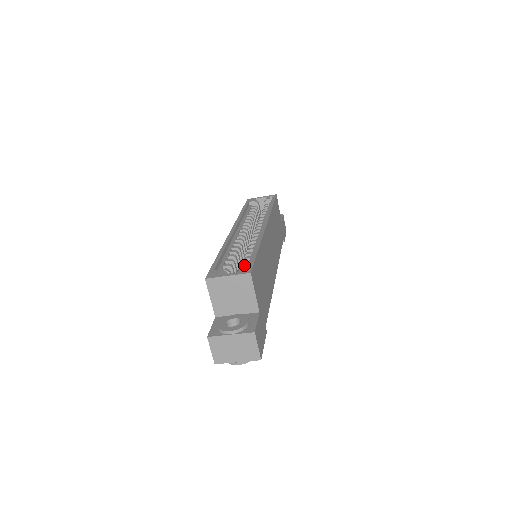
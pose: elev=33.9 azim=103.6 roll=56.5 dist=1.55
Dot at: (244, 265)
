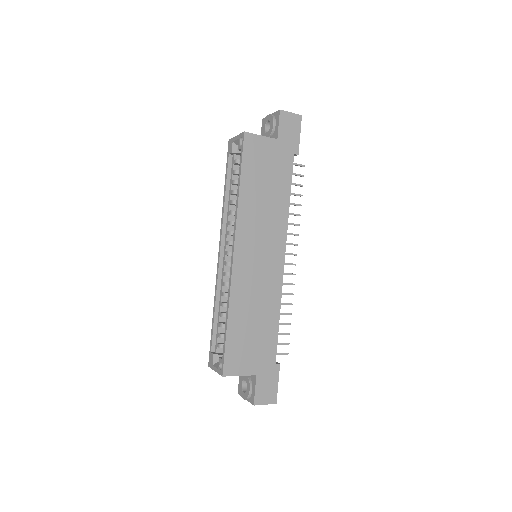
Dot at: occluded
